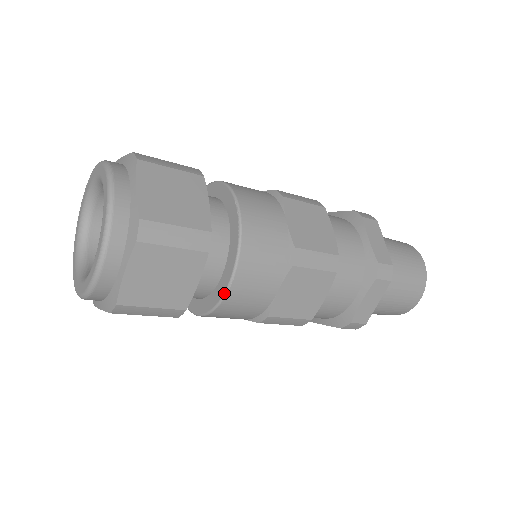
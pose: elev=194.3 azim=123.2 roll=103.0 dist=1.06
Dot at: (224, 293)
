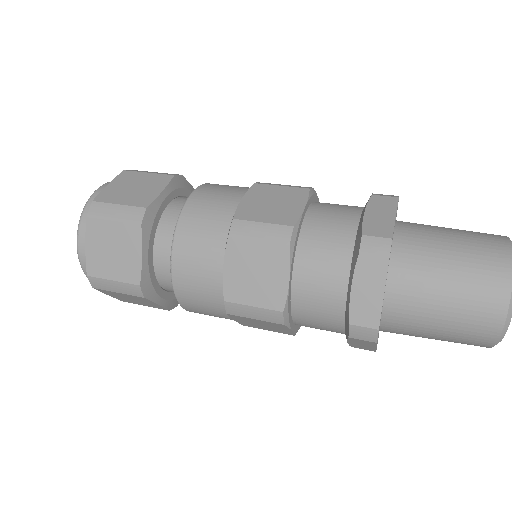
Dot at: (170, 269)
